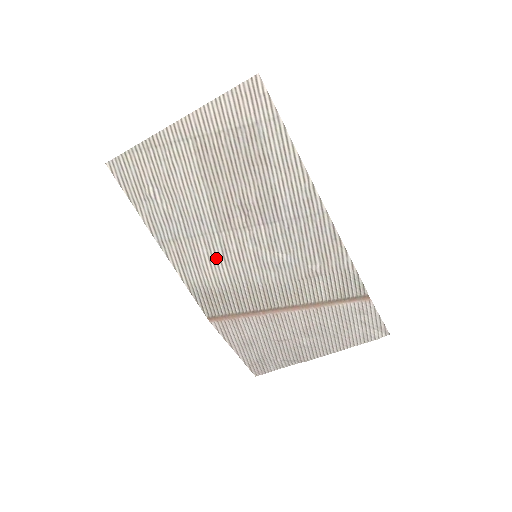
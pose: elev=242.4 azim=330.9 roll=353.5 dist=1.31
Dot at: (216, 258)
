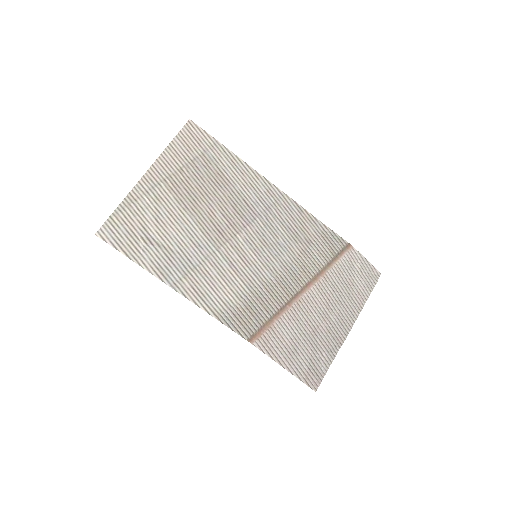
Dot at: (227, 274)
